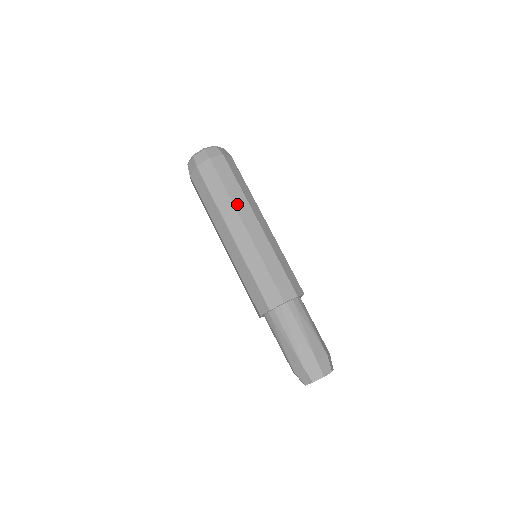
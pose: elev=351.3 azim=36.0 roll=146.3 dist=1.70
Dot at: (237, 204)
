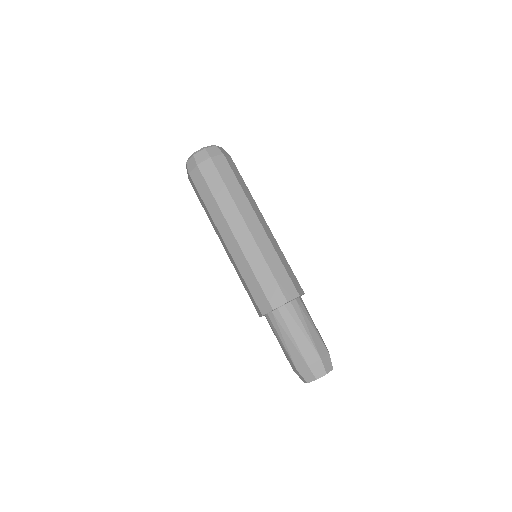
Dot at: (225, 211)
